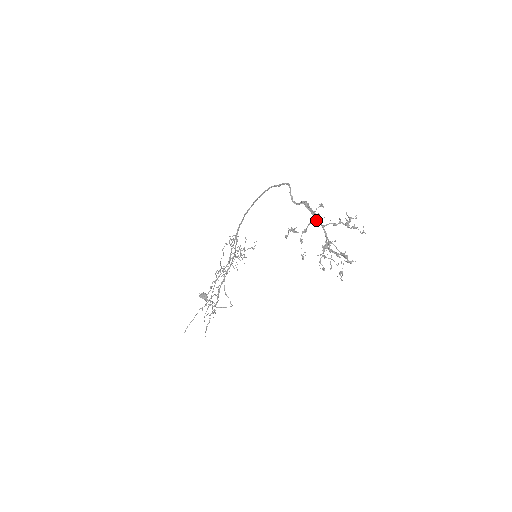
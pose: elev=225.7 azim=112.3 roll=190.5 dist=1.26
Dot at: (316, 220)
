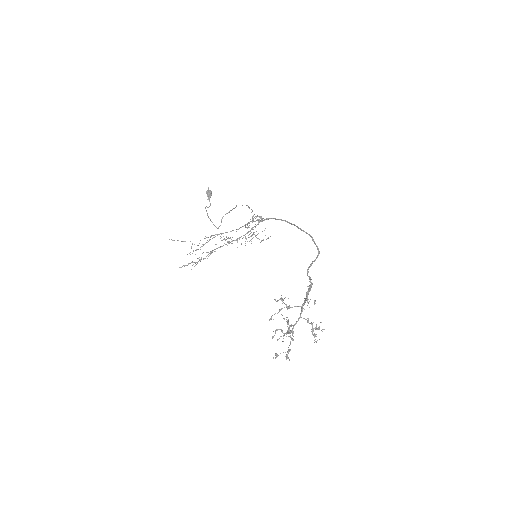
Dot at: (302, 308)
